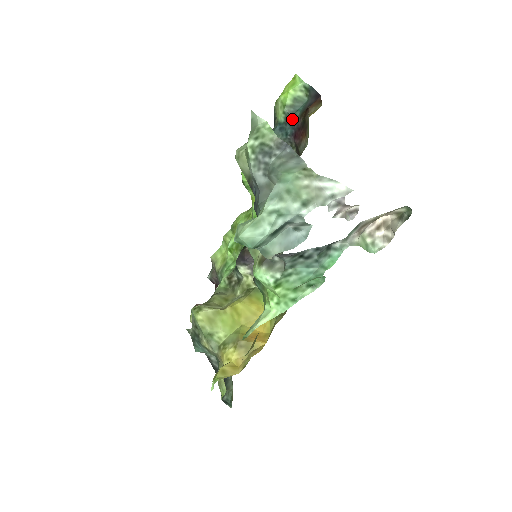
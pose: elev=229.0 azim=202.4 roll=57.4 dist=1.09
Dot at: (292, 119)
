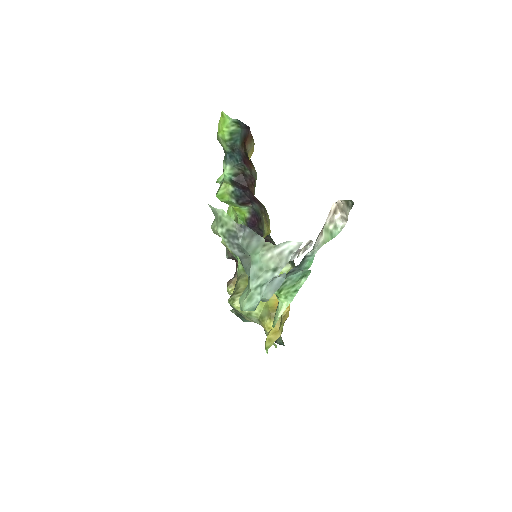
Dot at: (236, 149)
